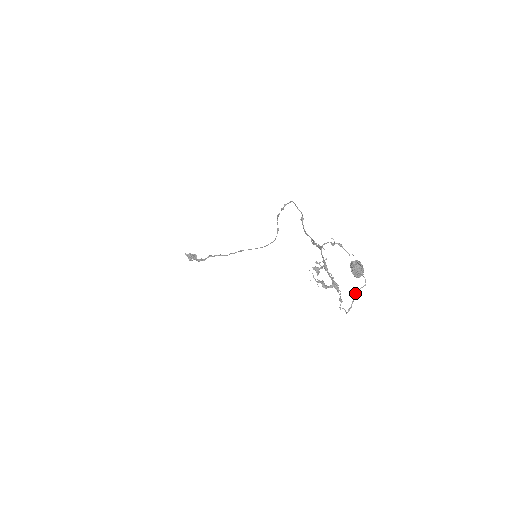
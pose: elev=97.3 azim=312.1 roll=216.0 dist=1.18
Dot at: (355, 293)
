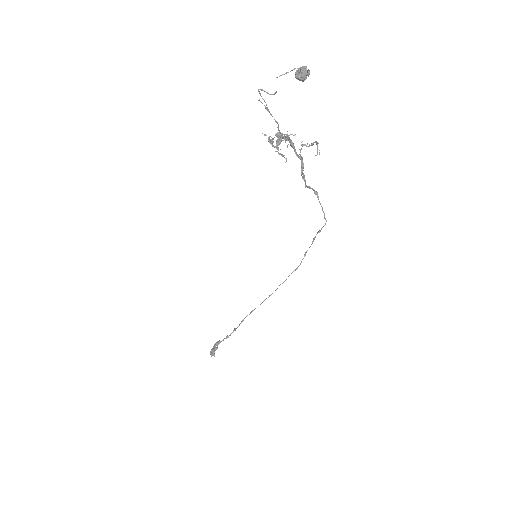
Dot at: (281, 75)
